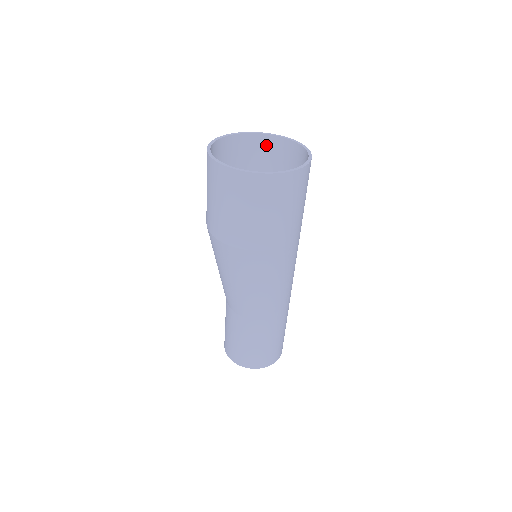
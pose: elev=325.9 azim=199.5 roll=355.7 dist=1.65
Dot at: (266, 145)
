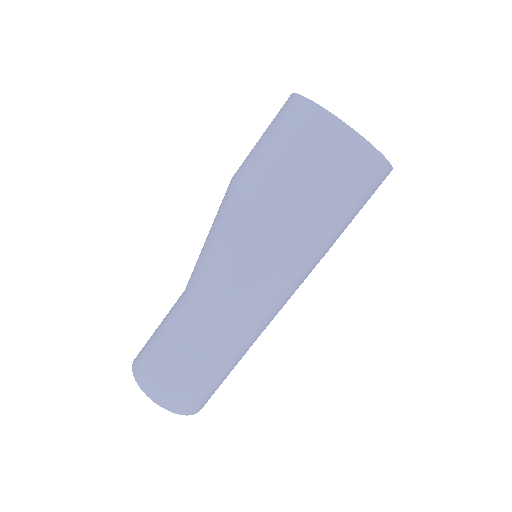
Dot at: occluded
